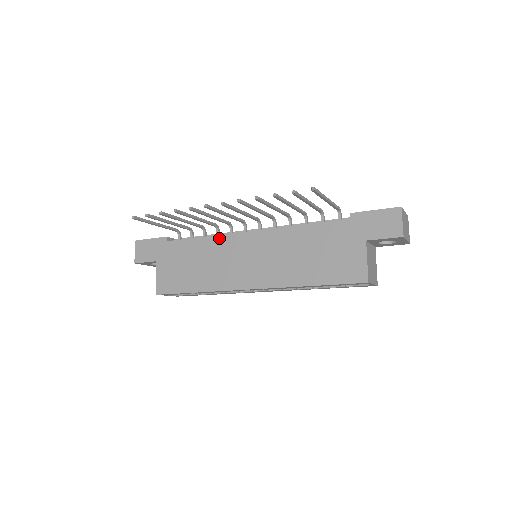
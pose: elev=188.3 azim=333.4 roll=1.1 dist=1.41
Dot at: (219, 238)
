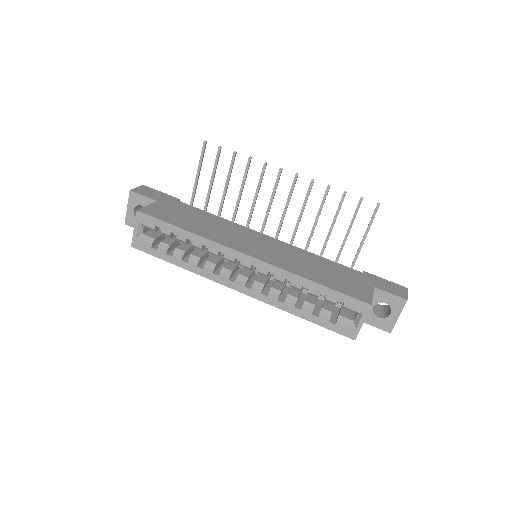
Dot at: (235, 224)
